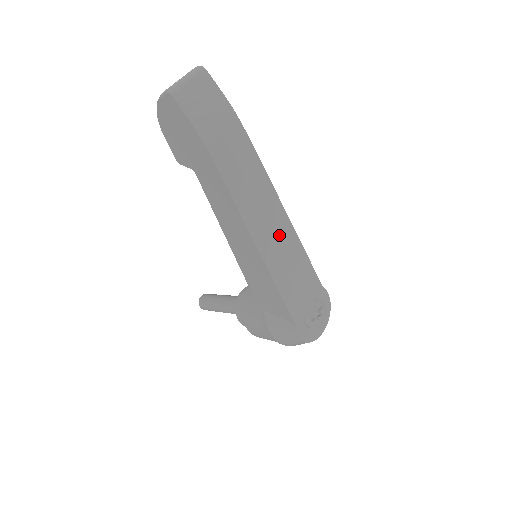
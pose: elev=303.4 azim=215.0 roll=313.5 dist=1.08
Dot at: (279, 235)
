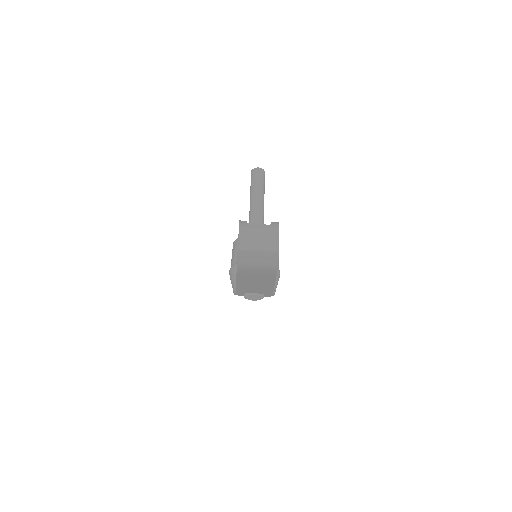
Dot at: (259, 285)
